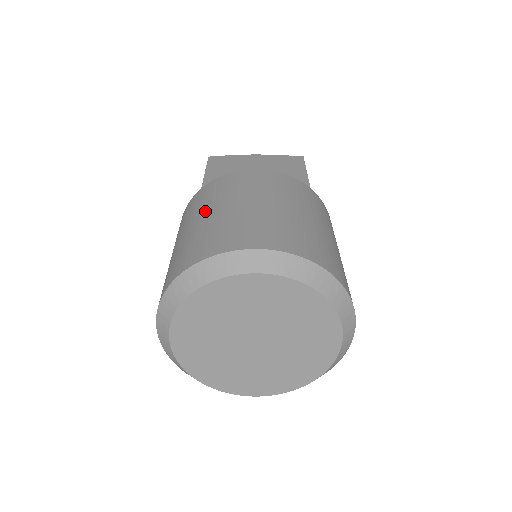
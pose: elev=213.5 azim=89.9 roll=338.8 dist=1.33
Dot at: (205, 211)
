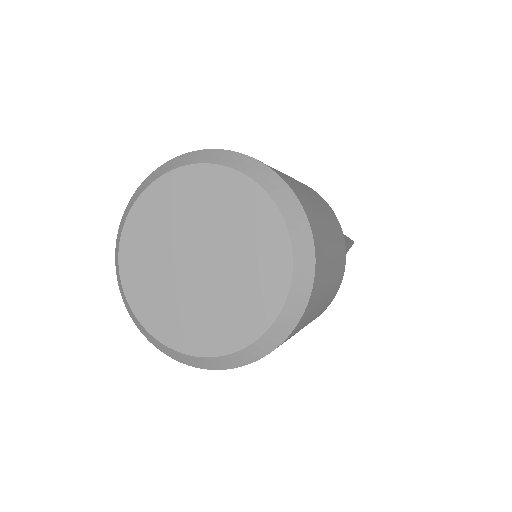
Dot at: occluded
